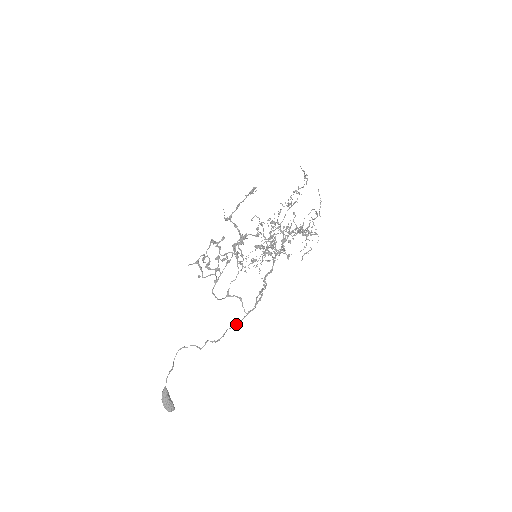
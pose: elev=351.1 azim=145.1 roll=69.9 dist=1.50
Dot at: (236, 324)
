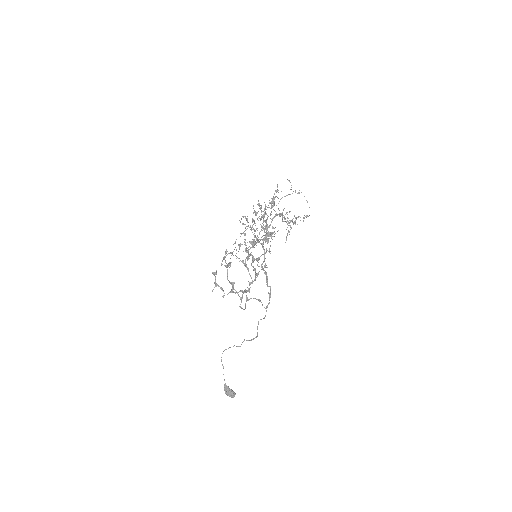
Dot at: occluded
